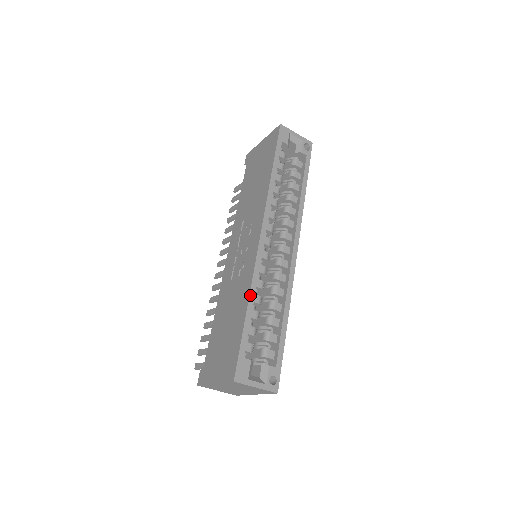
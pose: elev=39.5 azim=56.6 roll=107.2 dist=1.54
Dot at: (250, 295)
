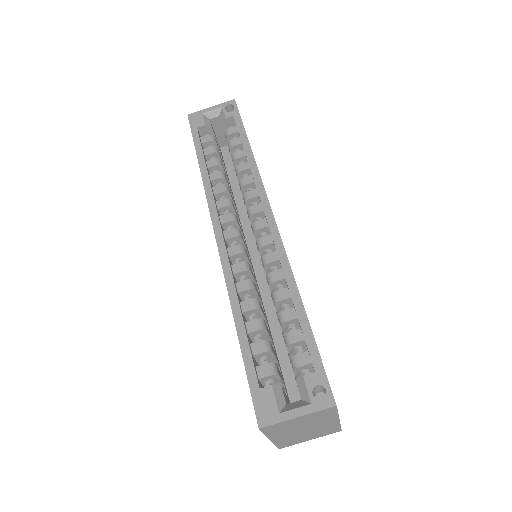
Dot at: (232, 307)
